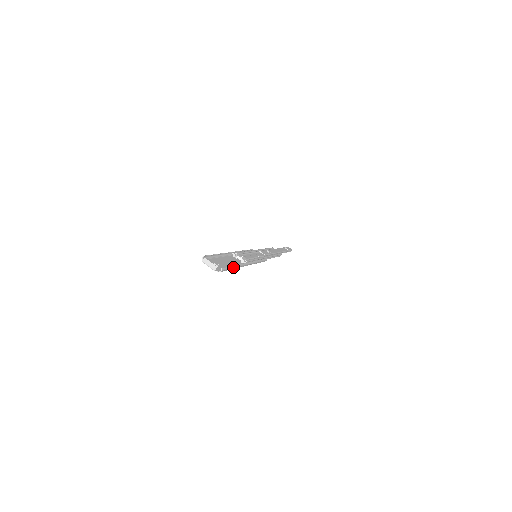
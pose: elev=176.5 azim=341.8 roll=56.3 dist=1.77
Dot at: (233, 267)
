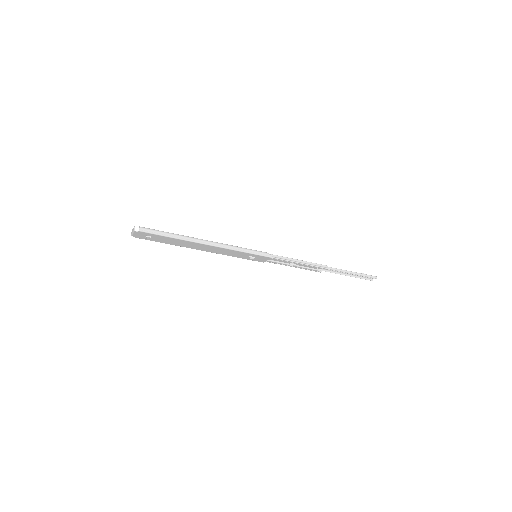
Dot at: (169, 234)
